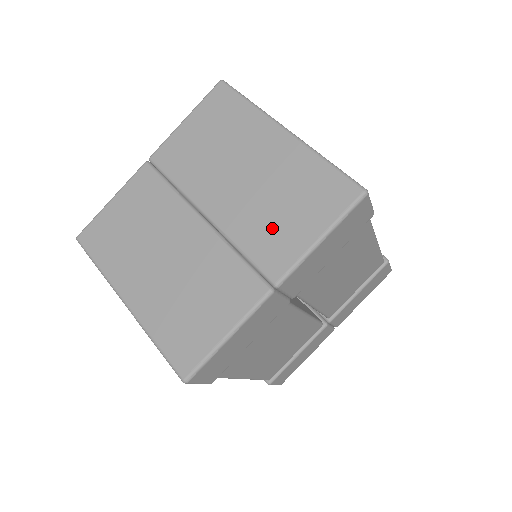
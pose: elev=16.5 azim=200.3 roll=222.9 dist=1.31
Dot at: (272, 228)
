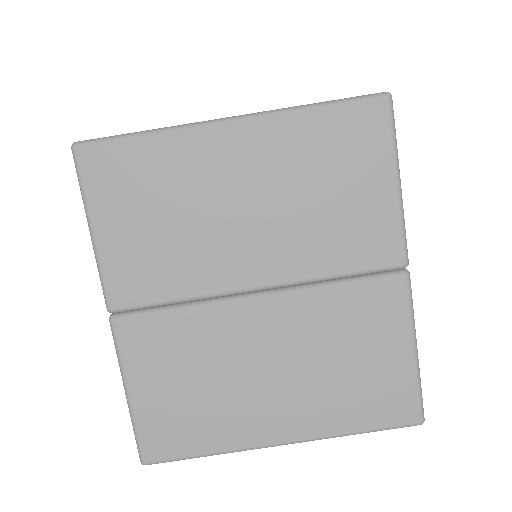
Dot at: (342, 225)
